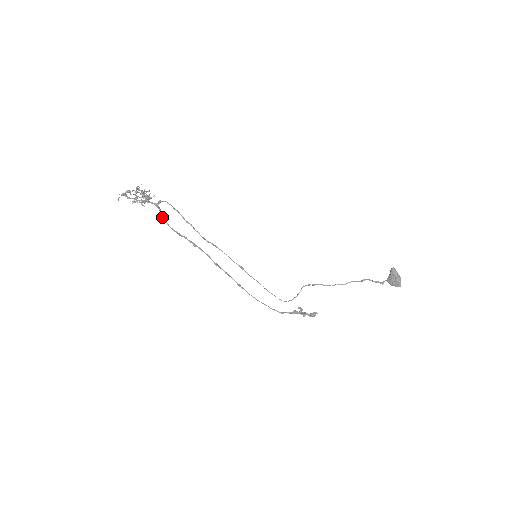
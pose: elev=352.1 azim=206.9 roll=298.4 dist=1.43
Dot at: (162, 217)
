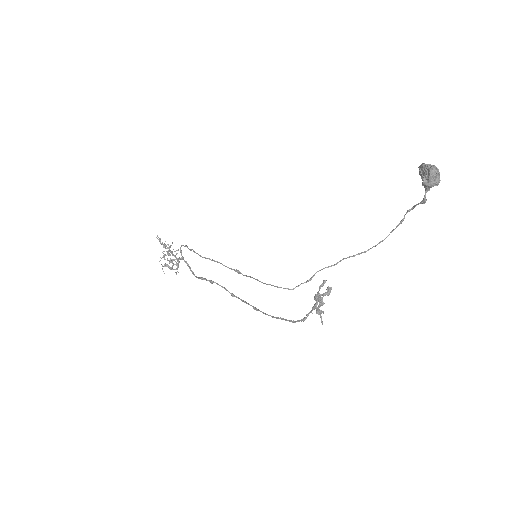
Dot at: (190, 270)
